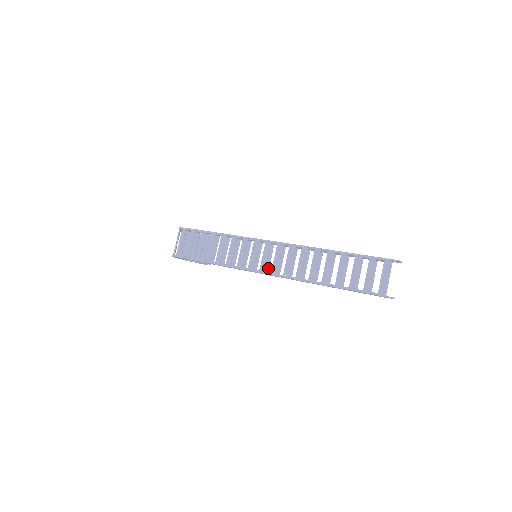
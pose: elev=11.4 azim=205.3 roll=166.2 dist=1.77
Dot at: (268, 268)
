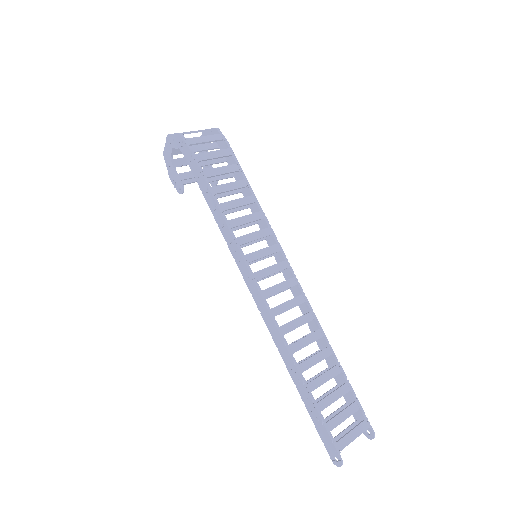
Dot at: occluded
